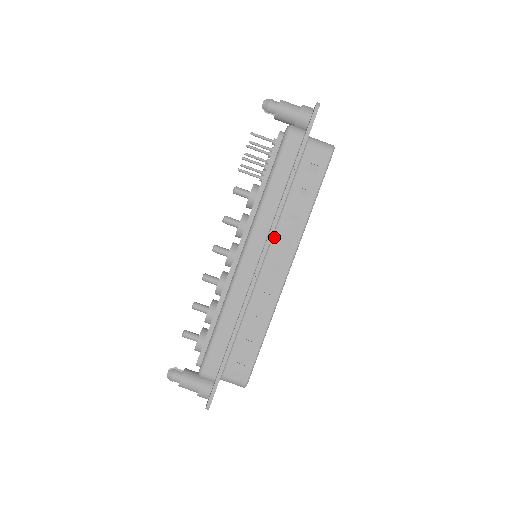
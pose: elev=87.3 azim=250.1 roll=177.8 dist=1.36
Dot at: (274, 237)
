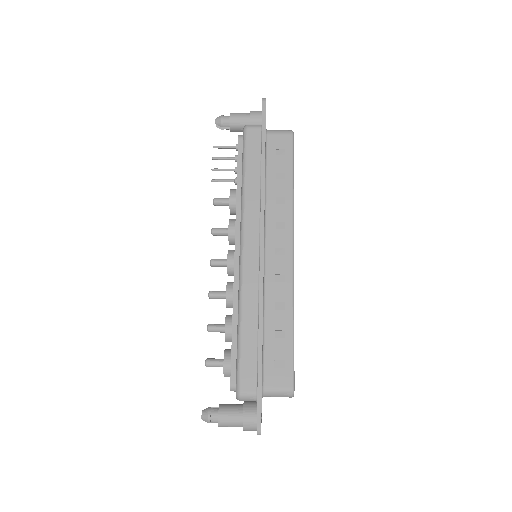
Dot at: (267, 225)
